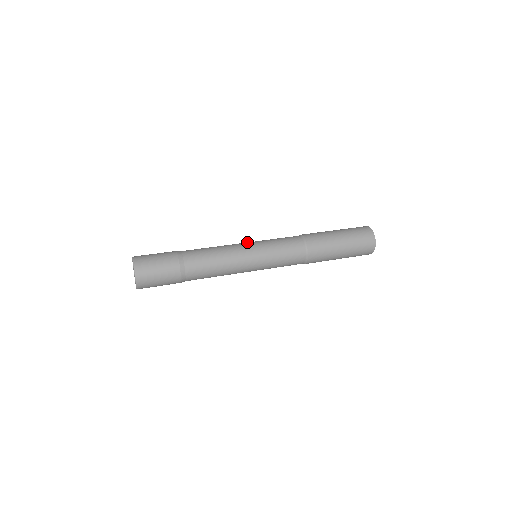
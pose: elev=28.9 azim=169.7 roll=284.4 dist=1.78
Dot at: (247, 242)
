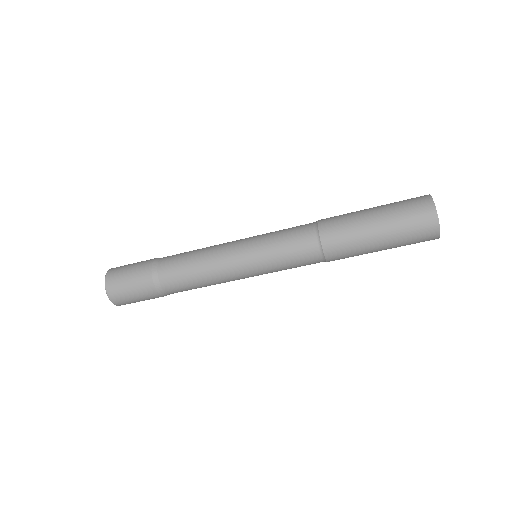
Dot at: (241, 239)
